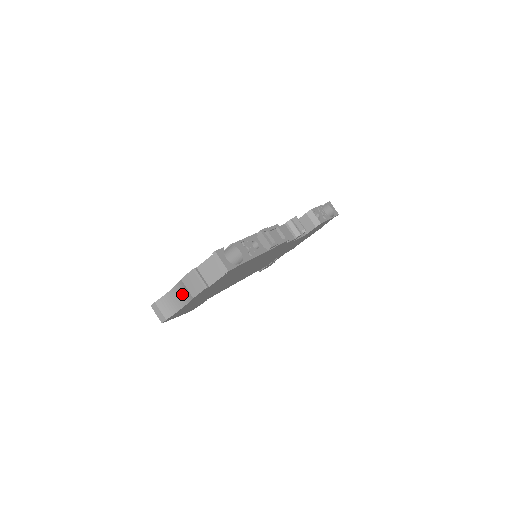
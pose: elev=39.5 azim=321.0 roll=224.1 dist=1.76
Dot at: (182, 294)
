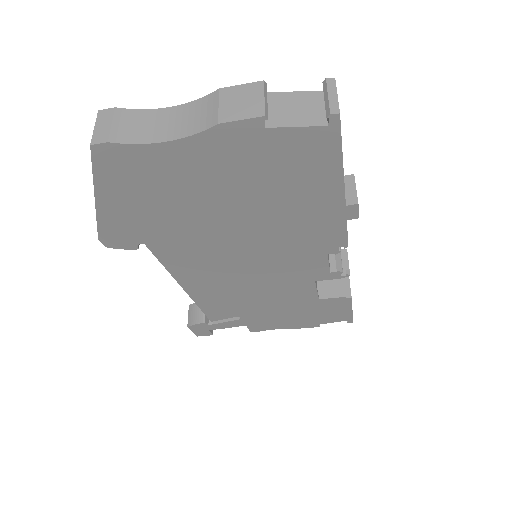
Dot at: (190, 118)
